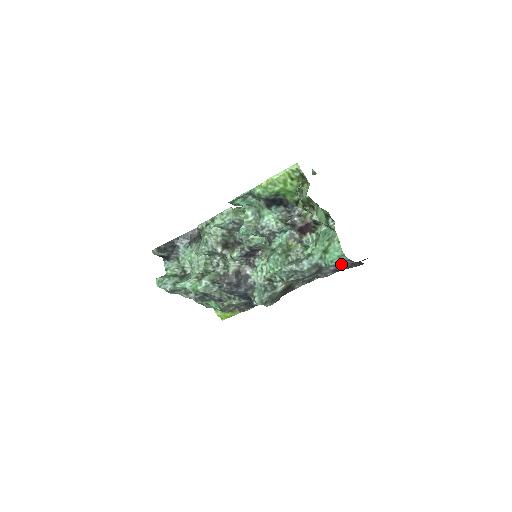
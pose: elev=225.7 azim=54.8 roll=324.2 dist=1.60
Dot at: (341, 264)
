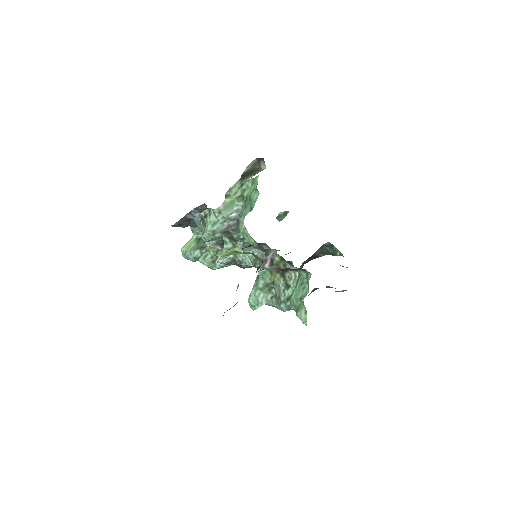
Dot at: (336, 291)
